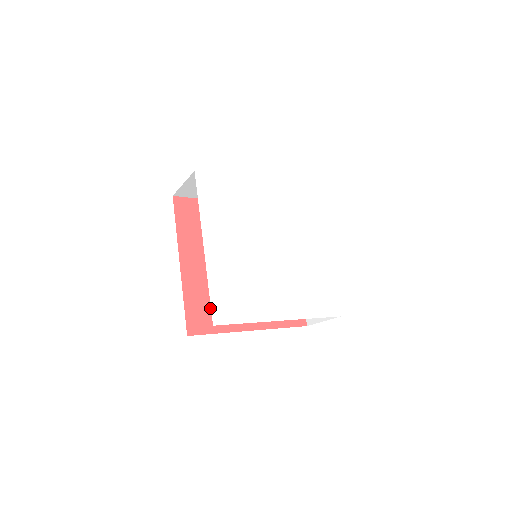
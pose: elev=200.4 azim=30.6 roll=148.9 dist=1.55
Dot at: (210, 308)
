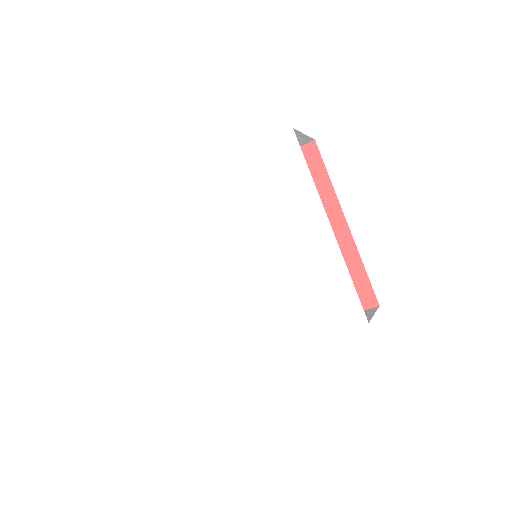
Dot at: occluded
